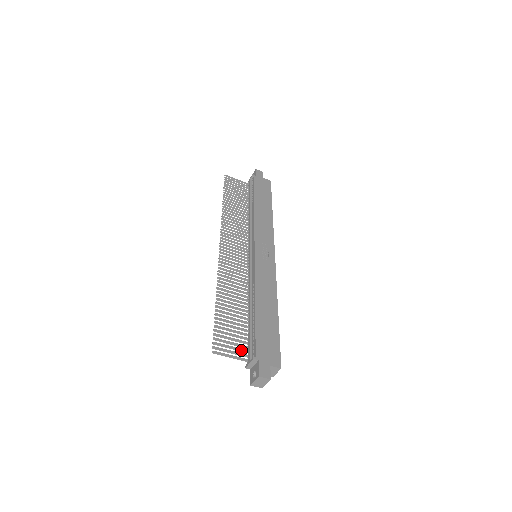
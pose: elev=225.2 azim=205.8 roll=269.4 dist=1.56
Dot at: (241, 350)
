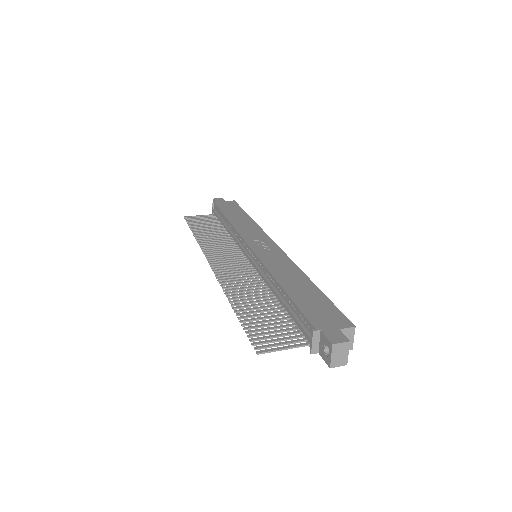
Dot at: (293, 337)
